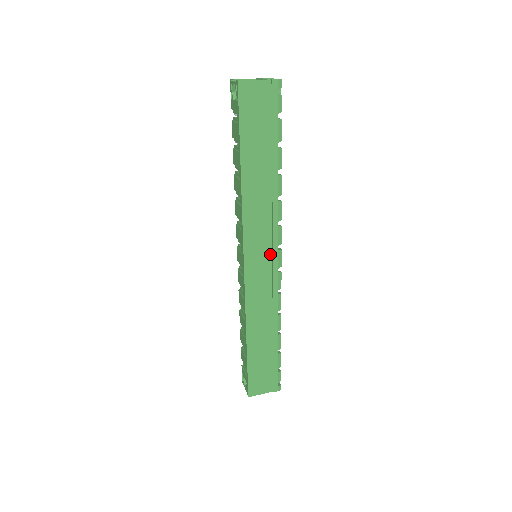
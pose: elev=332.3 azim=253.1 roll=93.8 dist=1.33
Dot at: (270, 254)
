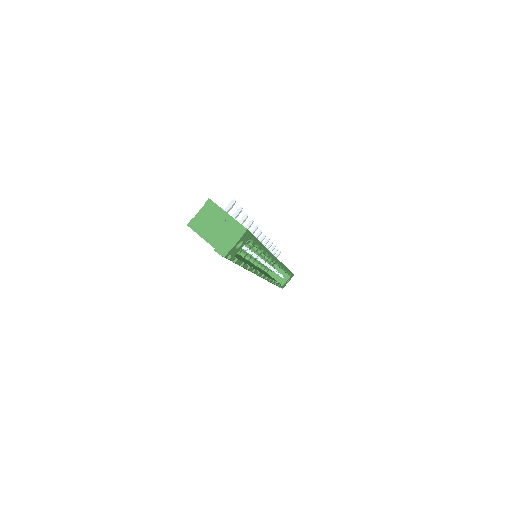
Dot at: occluded
